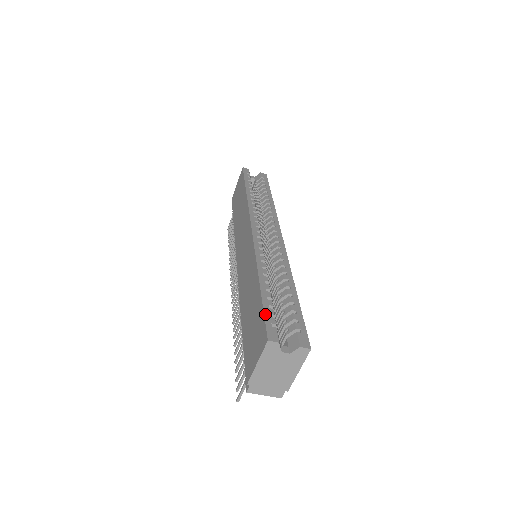
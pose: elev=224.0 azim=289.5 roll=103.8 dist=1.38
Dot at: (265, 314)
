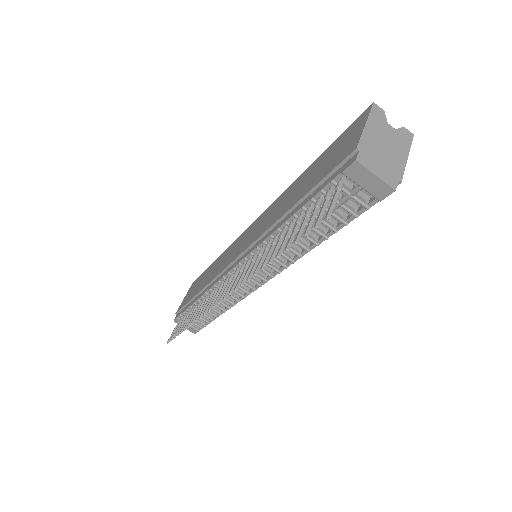
Dot at: (346, 131)
